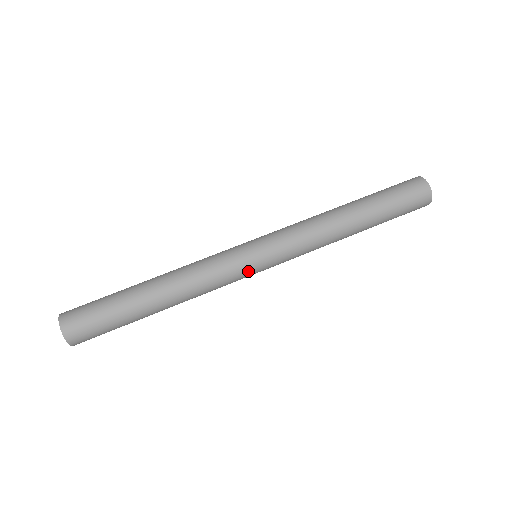
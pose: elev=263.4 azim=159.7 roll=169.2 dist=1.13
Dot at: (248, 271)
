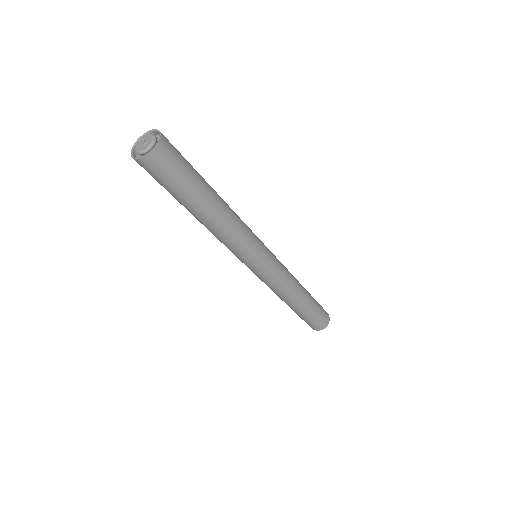
Dot at: (254, 259)
